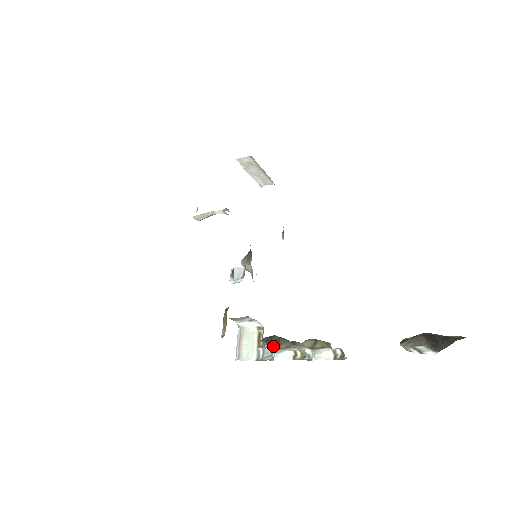
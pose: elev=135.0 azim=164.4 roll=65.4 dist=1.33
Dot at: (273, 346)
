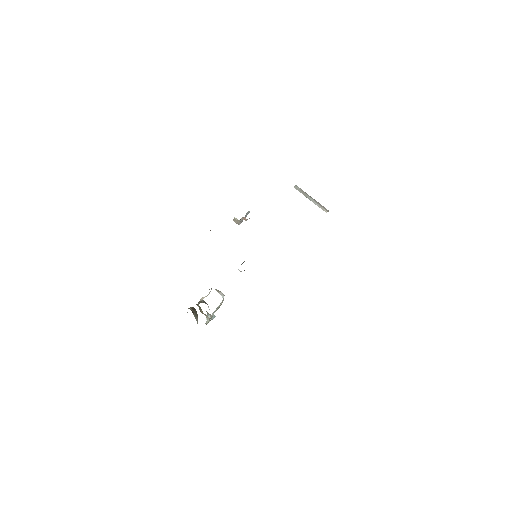
Dot at: occluded
